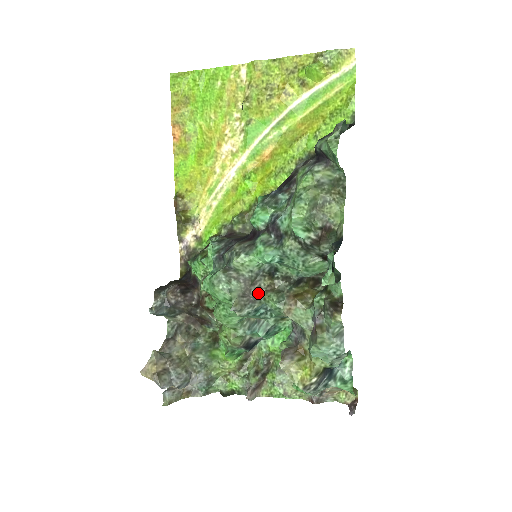
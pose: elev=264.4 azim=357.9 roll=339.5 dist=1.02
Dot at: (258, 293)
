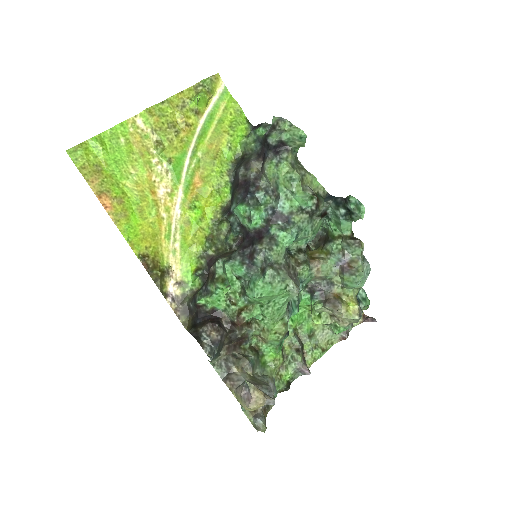
Dot at: (295, 272)
